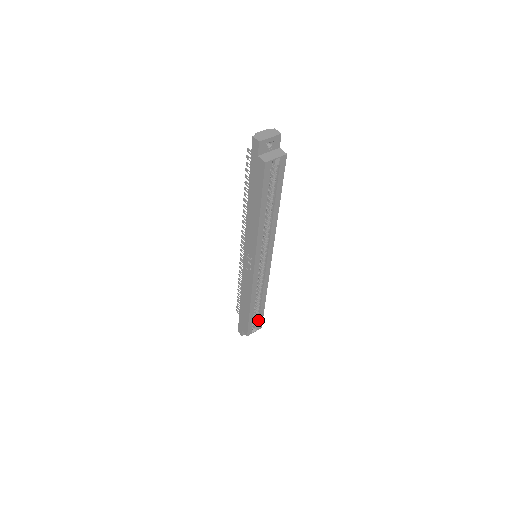
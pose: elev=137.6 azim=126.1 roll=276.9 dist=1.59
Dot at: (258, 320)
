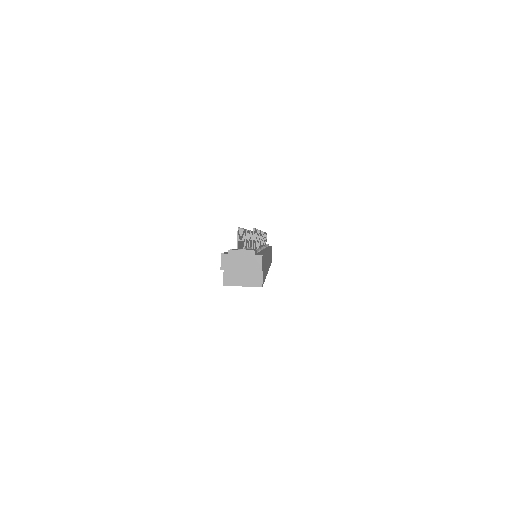
Dot at: occluded
